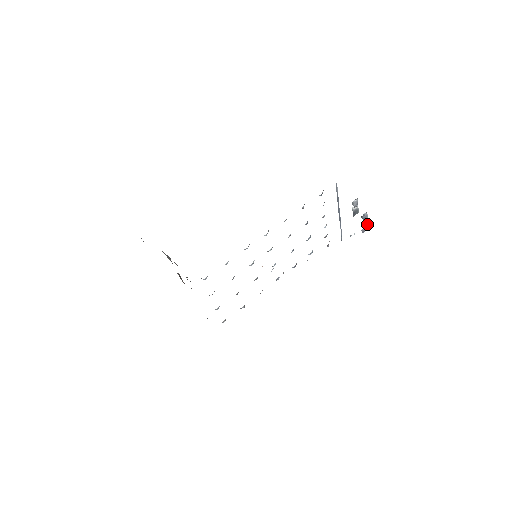
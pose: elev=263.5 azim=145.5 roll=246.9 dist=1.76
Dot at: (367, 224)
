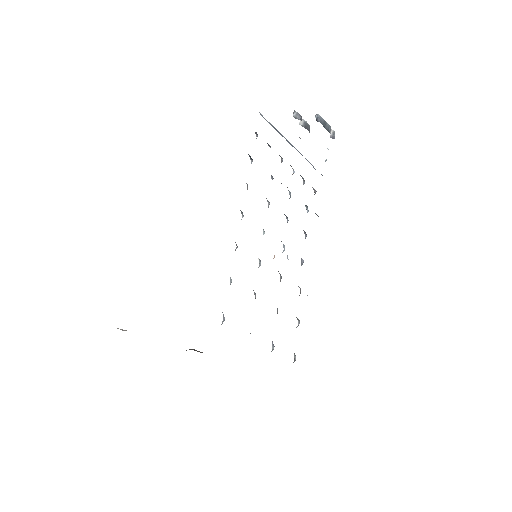
Dot at: (329, 127)
